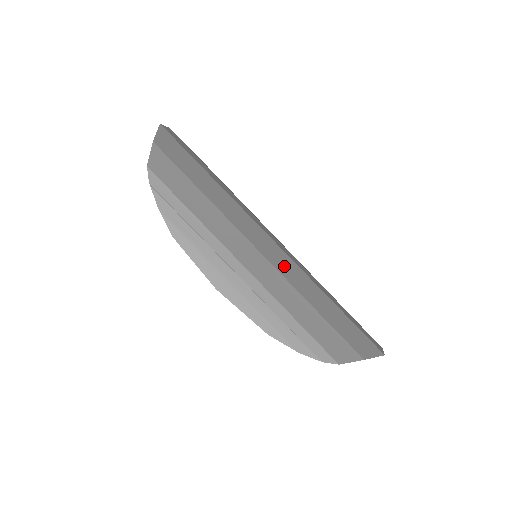
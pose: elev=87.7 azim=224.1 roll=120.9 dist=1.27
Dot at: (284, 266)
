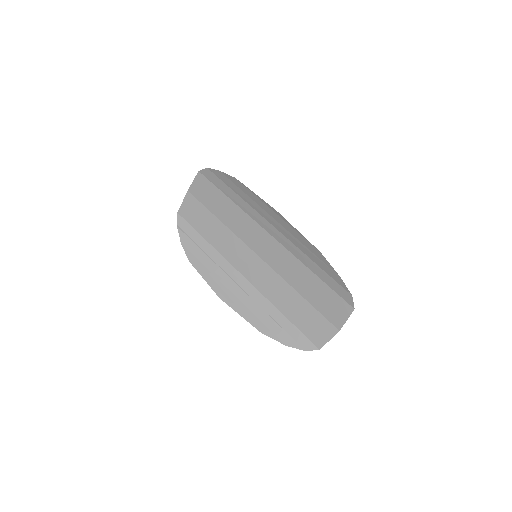
Dot at: (277, 259)
